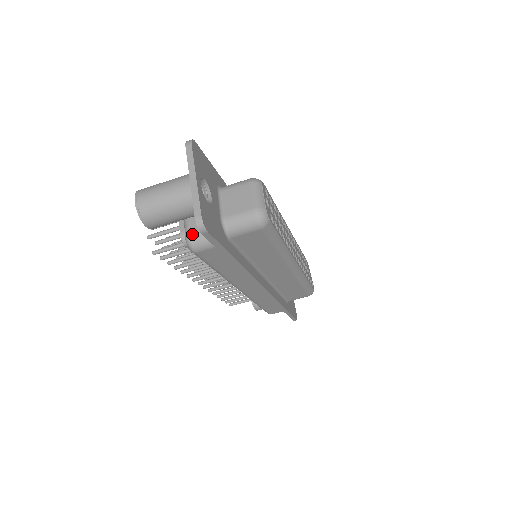
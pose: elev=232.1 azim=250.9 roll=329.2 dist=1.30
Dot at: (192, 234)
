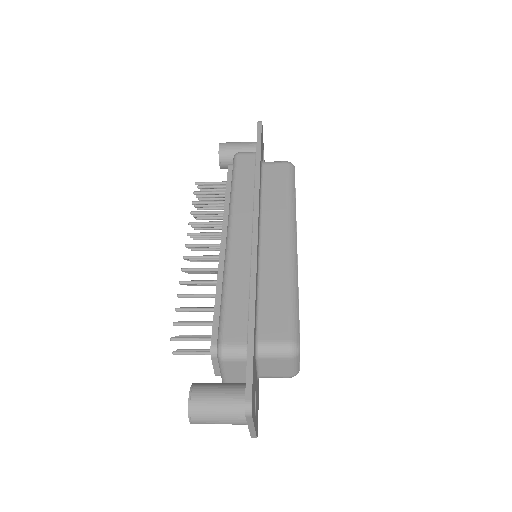
Dot at: occluded
